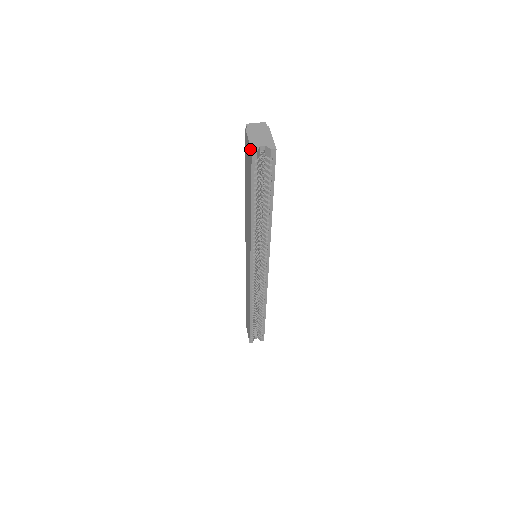
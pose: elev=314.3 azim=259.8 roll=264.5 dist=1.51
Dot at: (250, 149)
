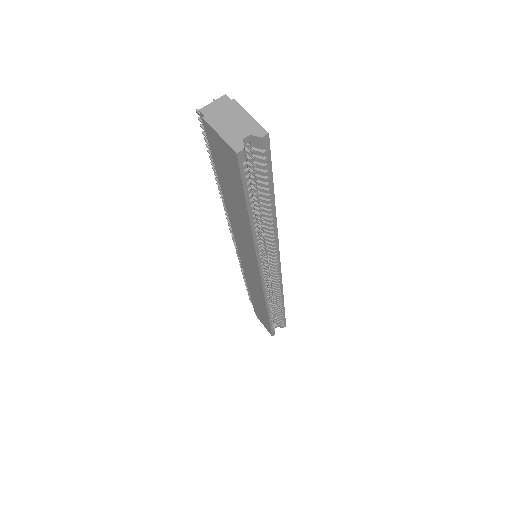
Dot at: (230, 150)
